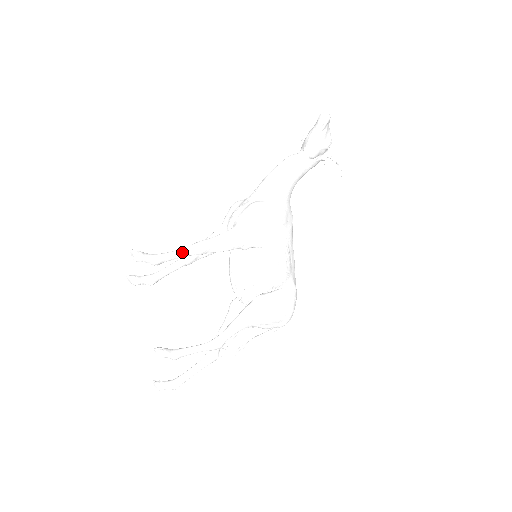
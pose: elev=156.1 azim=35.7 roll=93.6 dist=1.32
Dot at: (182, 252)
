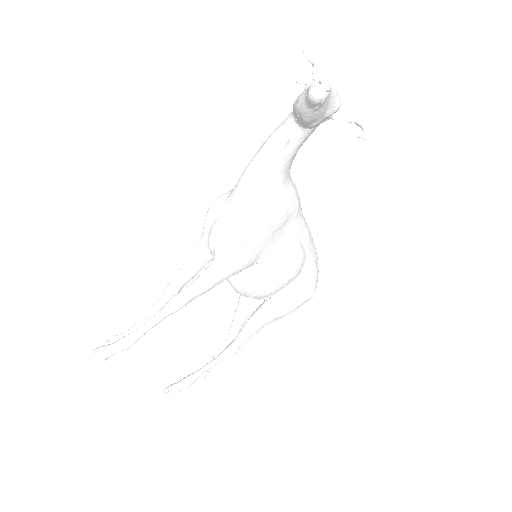
Dot at: (156, 321)
